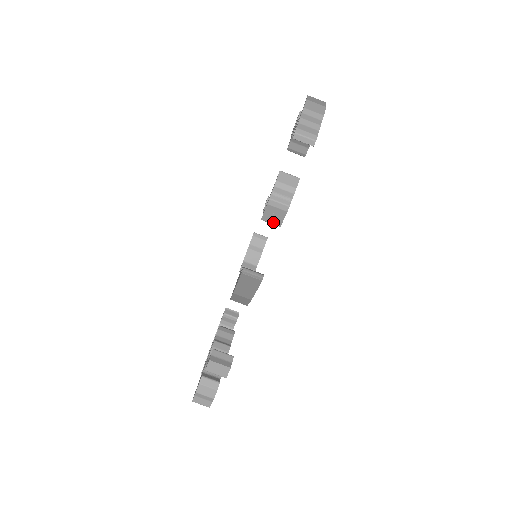
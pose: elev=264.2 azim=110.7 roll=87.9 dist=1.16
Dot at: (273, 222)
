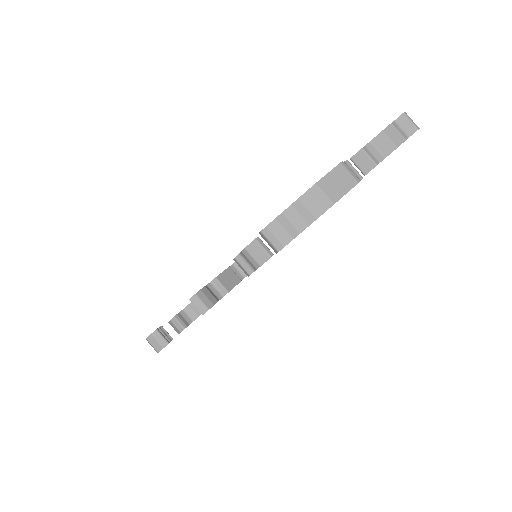
Dot at: occluded
